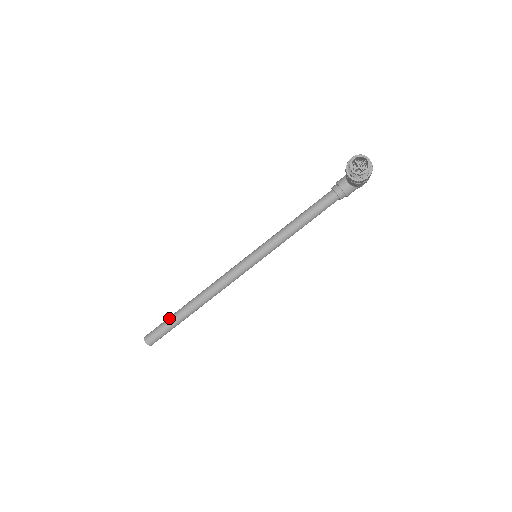
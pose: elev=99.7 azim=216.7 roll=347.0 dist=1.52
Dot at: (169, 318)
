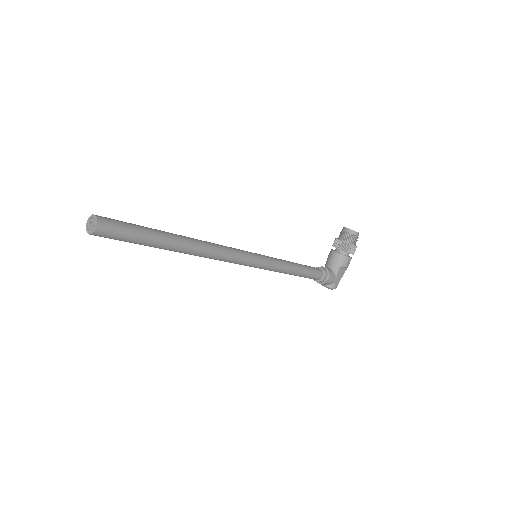
Dot at: occluded
